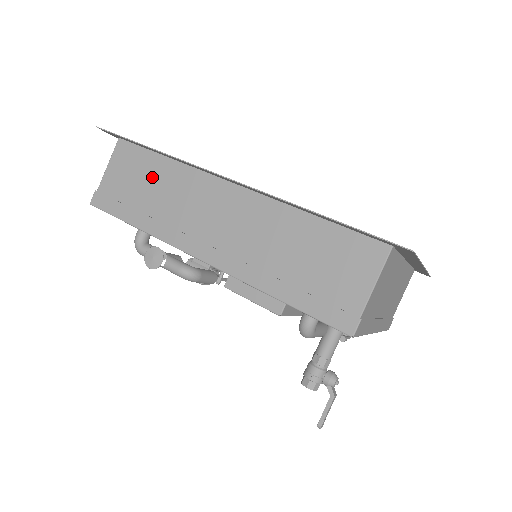
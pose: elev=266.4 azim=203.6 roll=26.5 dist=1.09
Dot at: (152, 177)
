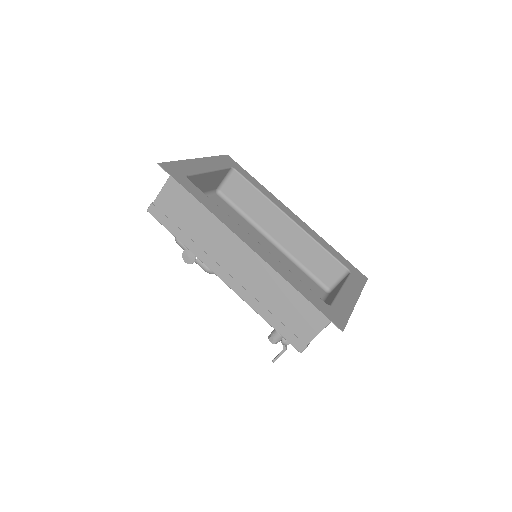
Dot at: (195, 212)
